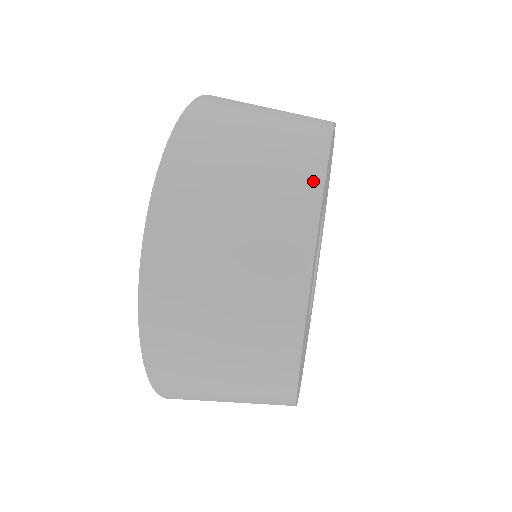
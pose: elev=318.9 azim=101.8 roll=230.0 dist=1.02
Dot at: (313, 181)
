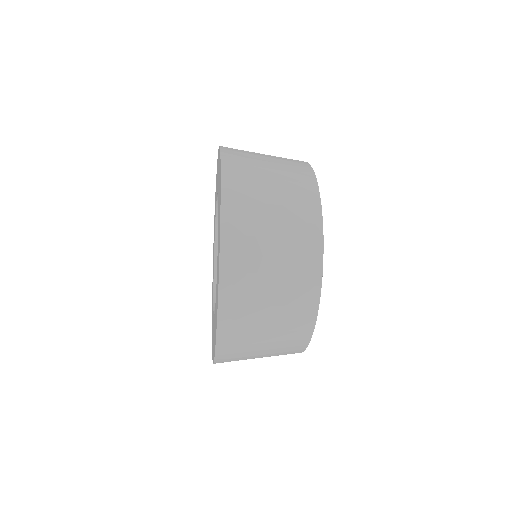
Dot at: occluded
